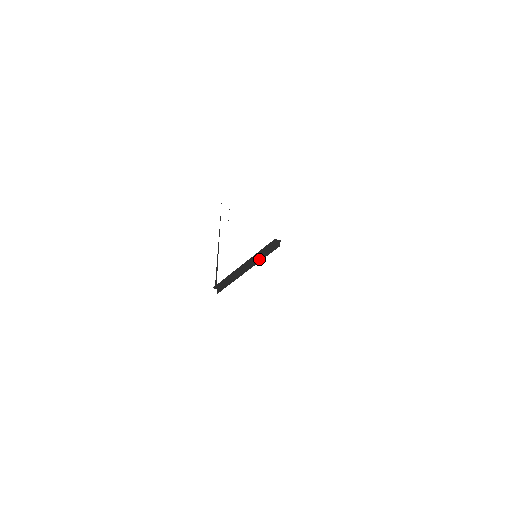
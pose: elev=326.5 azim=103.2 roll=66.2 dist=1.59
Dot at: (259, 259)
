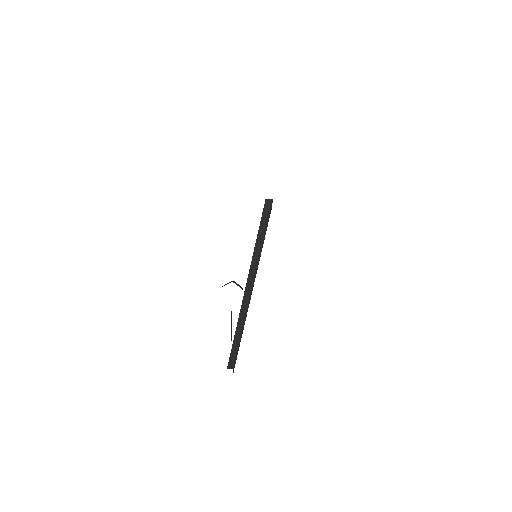
Dot at: (259, 257)
